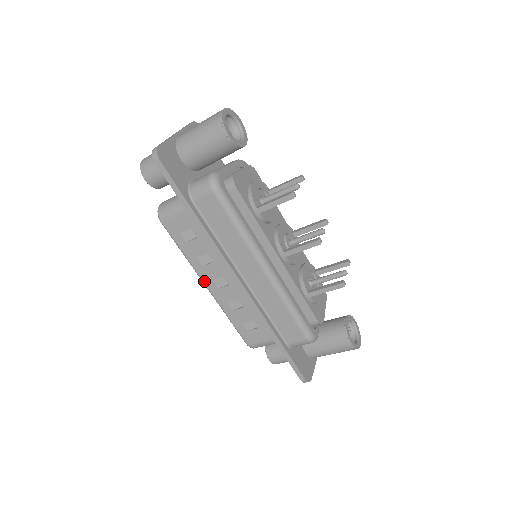
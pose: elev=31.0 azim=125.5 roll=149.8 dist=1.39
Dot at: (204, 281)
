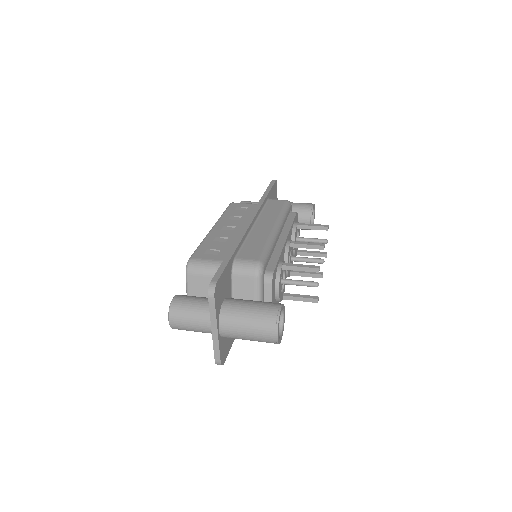
Dot at: occluded
